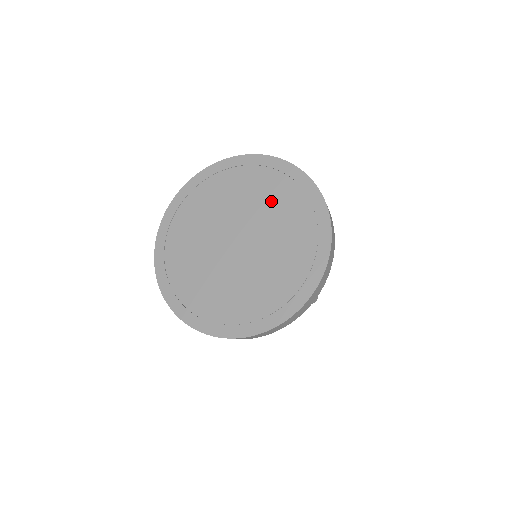
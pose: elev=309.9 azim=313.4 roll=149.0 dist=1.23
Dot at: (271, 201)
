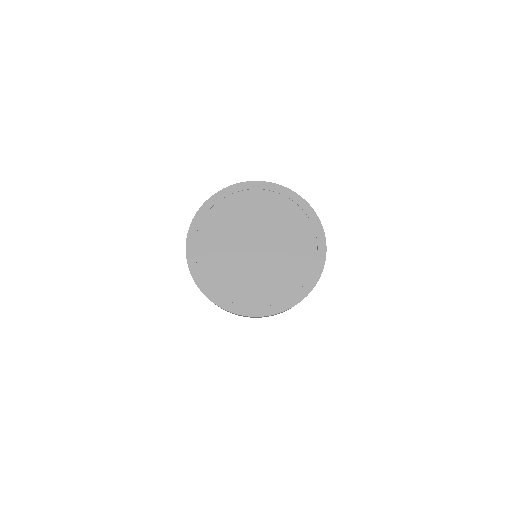
Dot at: (260, 210)
